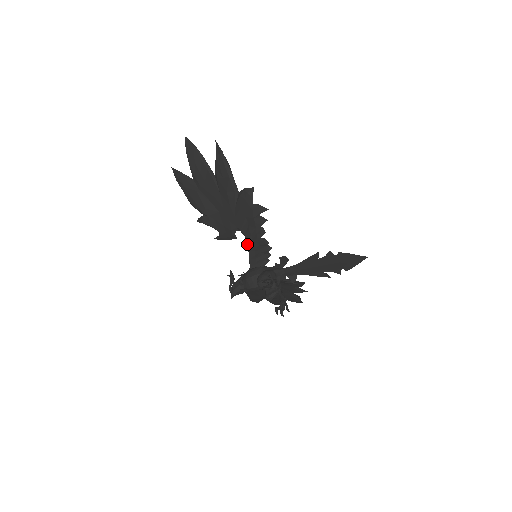
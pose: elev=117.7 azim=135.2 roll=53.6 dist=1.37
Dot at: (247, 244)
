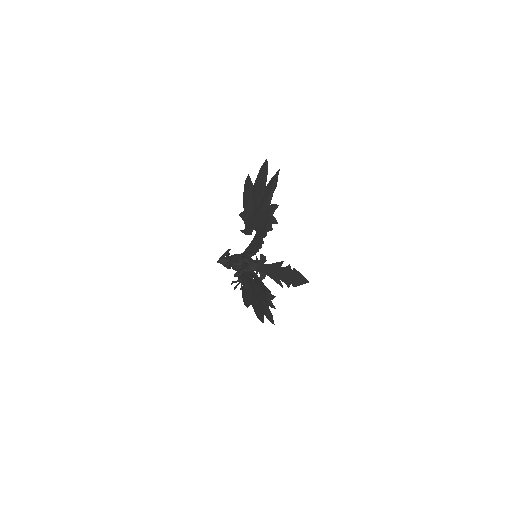
Dot at: (253, 240)
